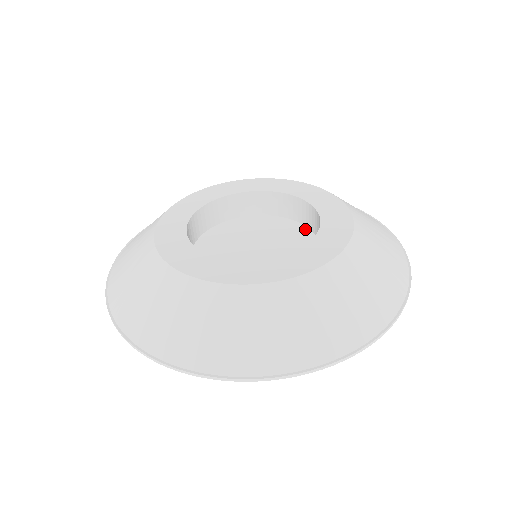
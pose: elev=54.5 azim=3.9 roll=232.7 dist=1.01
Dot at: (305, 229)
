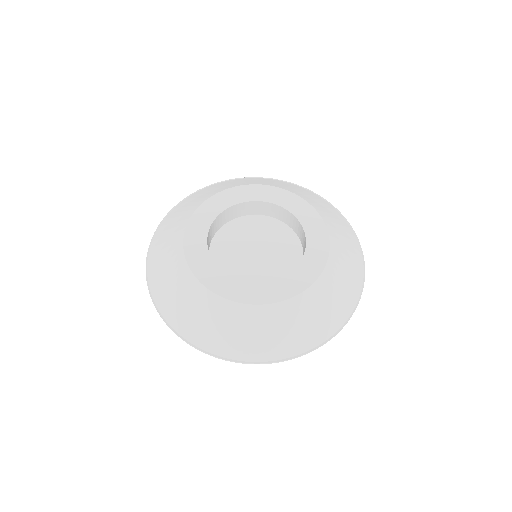
Dot at: (276, 221)
